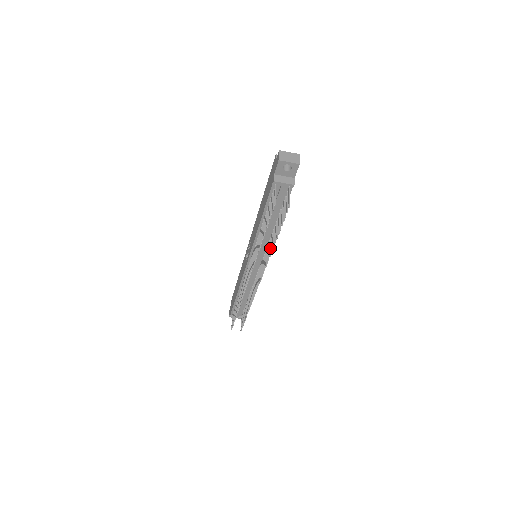
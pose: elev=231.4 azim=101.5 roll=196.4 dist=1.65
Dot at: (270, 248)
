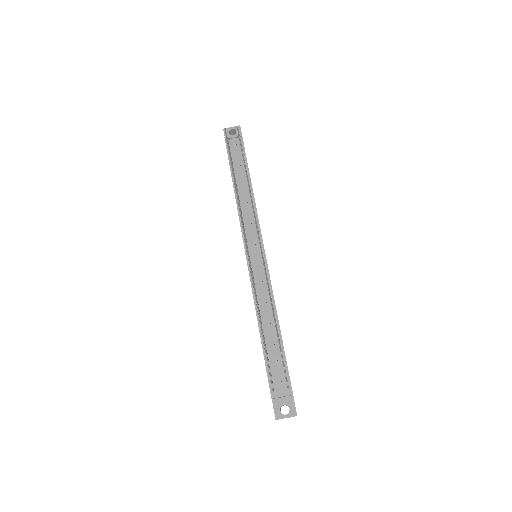
Dot at: (251, 197)
